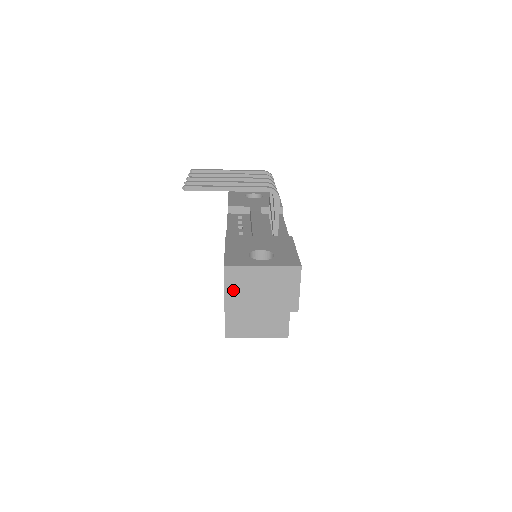
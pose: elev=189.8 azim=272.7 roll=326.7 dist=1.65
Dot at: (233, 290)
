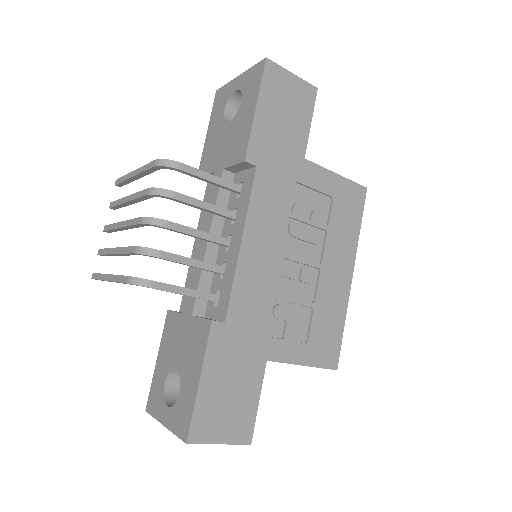
Dot at: occluded
